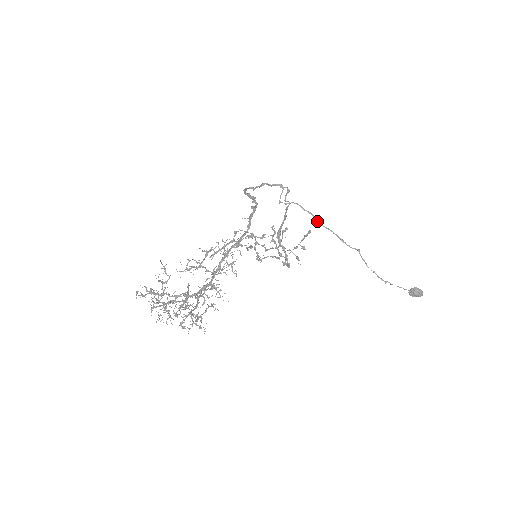
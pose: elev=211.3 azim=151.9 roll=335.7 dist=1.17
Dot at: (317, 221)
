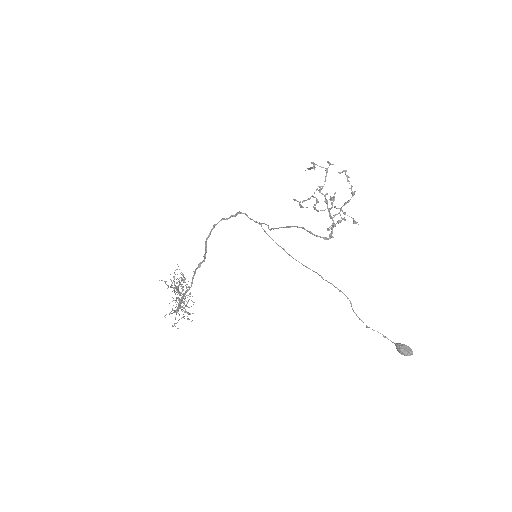
Dot at: occluded
